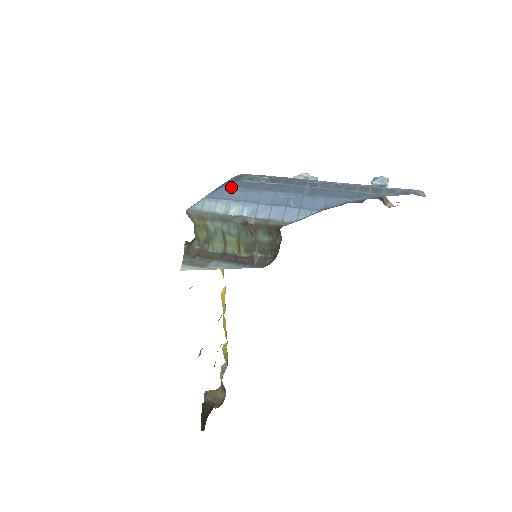
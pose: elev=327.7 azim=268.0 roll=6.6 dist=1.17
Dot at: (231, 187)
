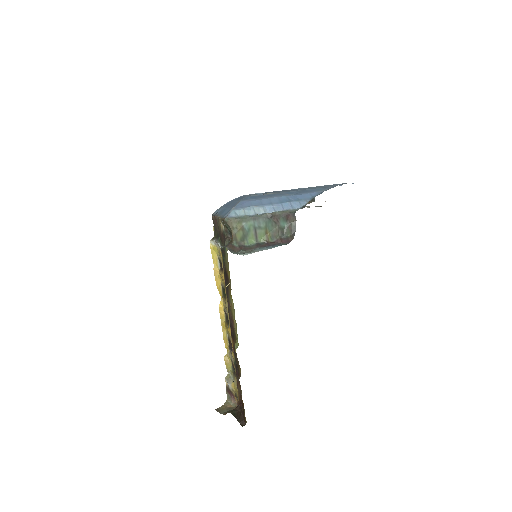
Dot at: (246, 200)
